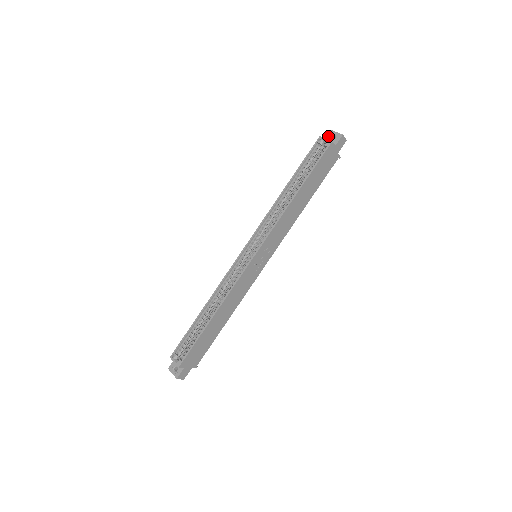
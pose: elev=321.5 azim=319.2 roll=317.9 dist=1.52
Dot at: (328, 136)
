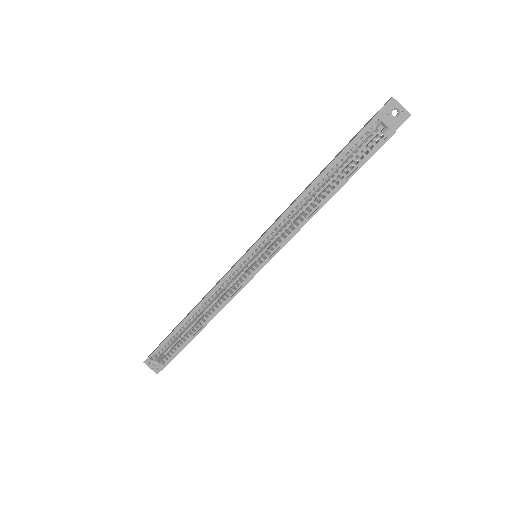
Dot at: (387, 108)
